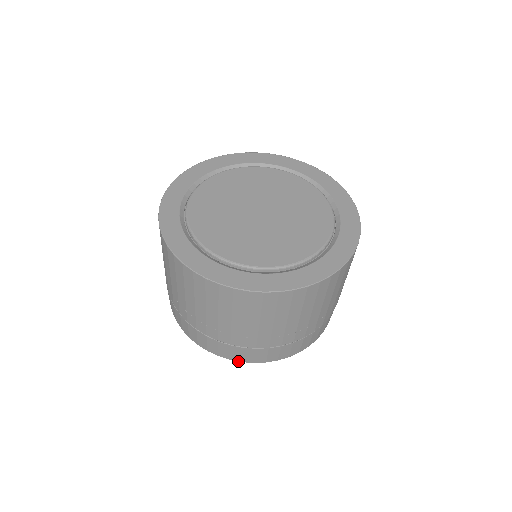
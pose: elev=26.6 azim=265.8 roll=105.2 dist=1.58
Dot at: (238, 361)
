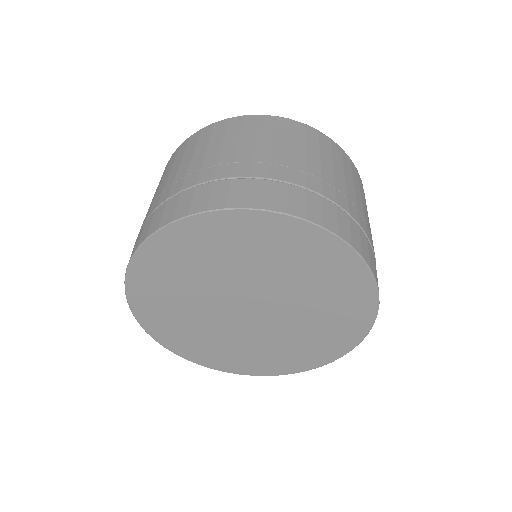
Dot at: (260, 209)
